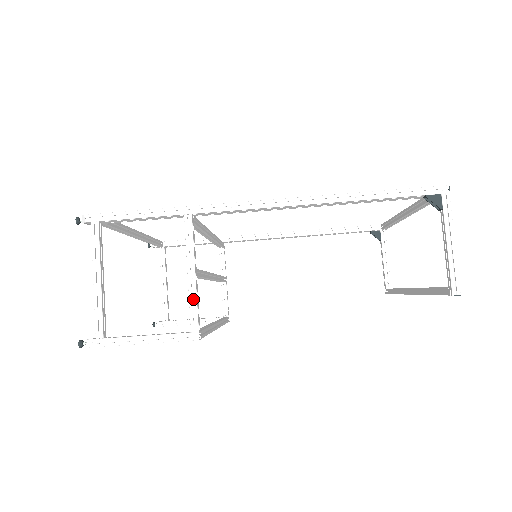
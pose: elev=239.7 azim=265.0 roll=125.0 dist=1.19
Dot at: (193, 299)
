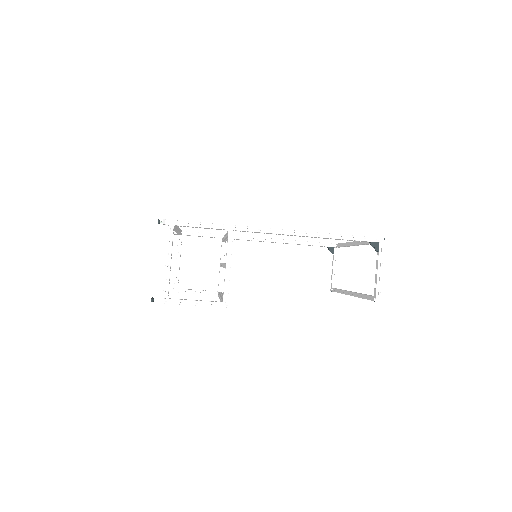
Dot at: (227, 282)
